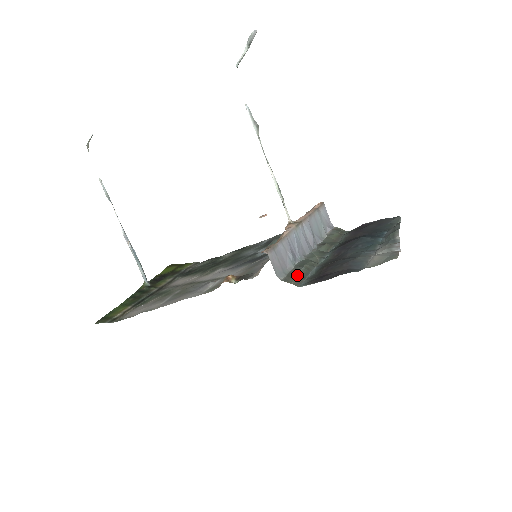
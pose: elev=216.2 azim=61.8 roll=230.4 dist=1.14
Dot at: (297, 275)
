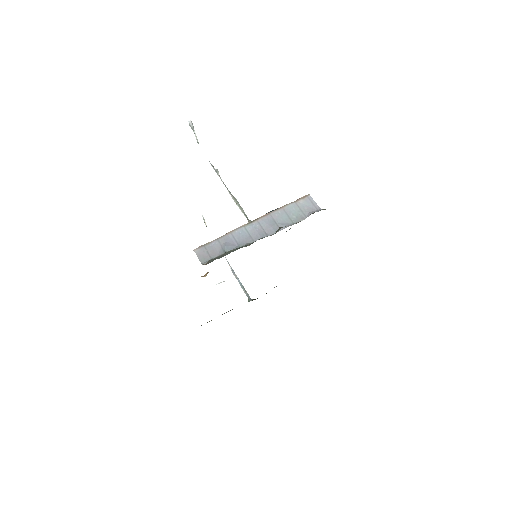
Dot at: (215, 258)
